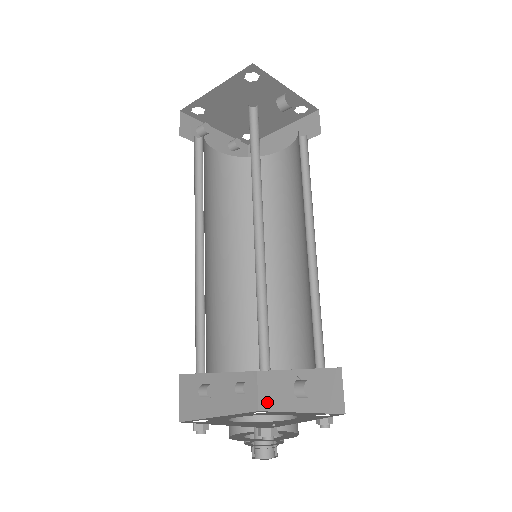
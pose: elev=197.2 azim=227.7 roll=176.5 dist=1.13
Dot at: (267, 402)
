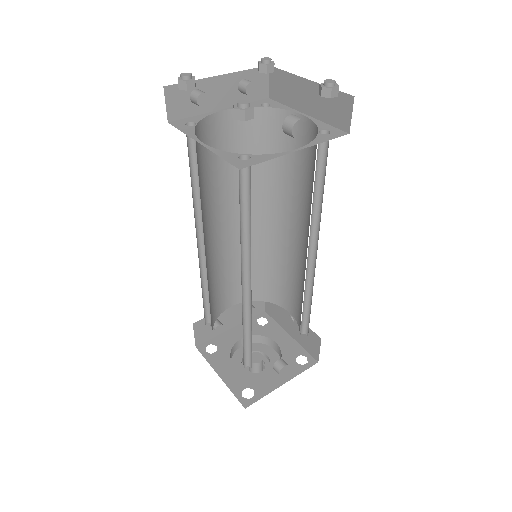
Dot at: (270, 311)
